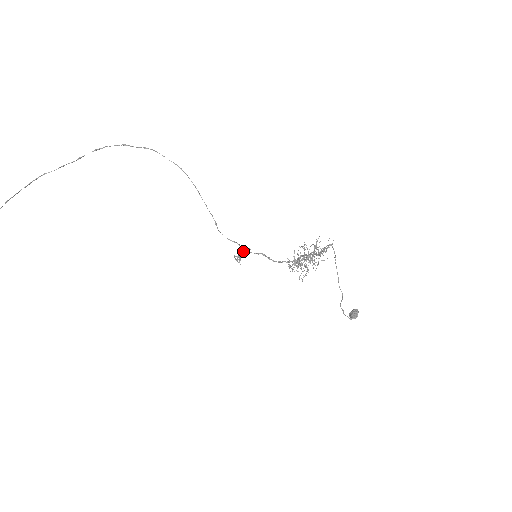
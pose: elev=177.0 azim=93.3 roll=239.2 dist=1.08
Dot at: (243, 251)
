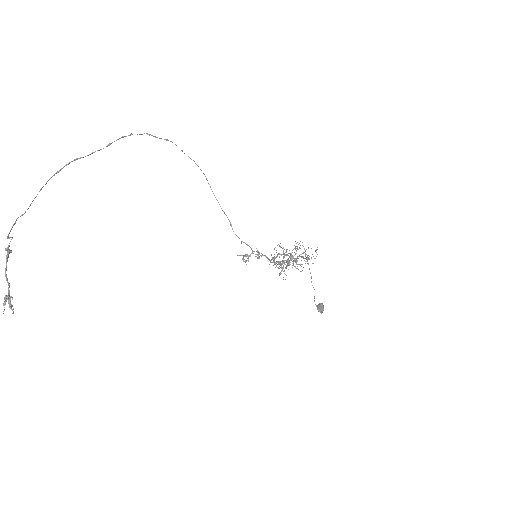
Dot at: (251, 253)
